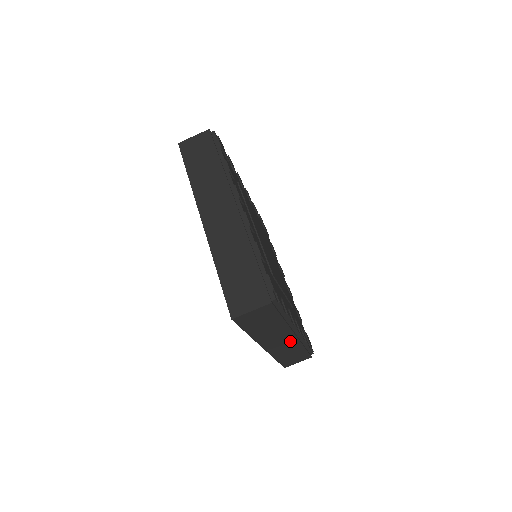
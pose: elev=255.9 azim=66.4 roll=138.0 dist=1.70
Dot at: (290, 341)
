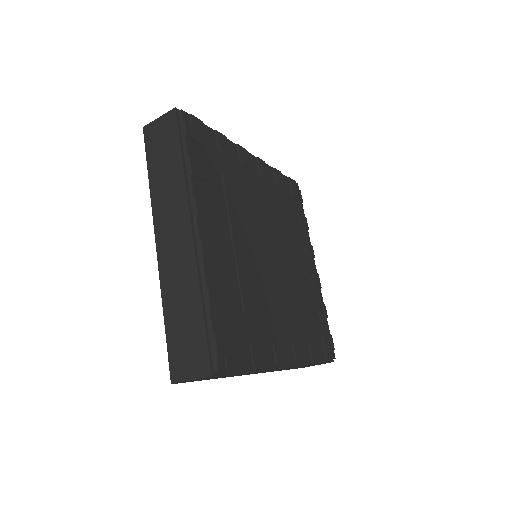
Dot at: (284, 368)
